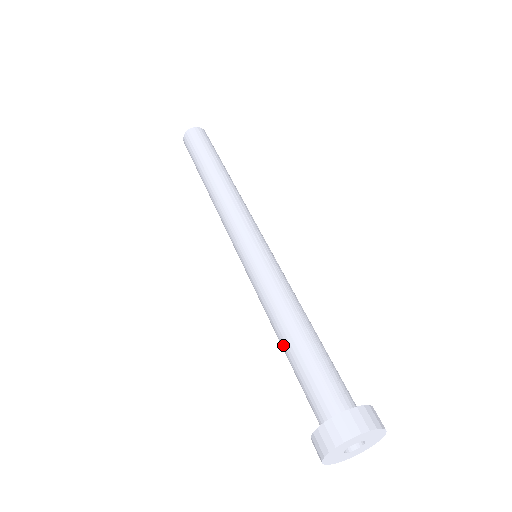
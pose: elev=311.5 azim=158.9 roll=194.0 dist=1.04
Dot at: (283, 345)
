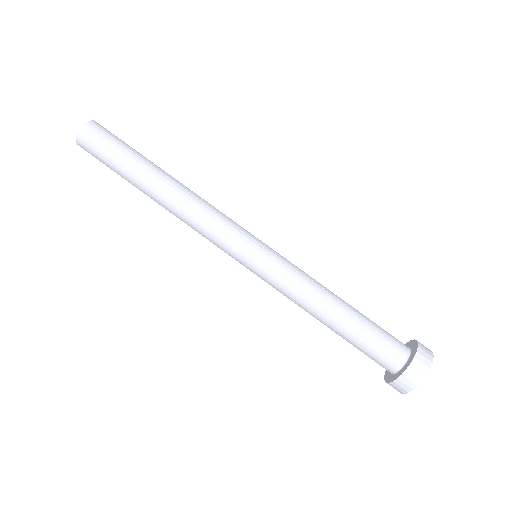
Dot at: occluded
